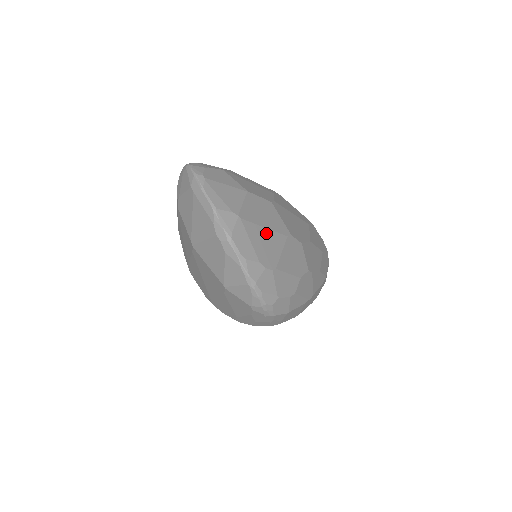
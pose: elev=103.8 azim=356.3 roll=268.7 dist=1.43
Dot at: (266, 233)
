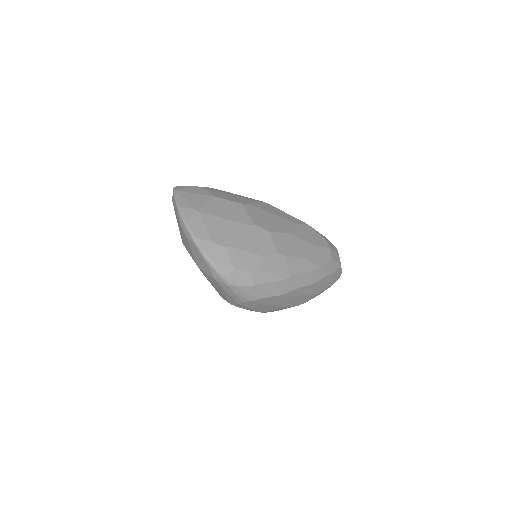
Dot at: (225, 222)
